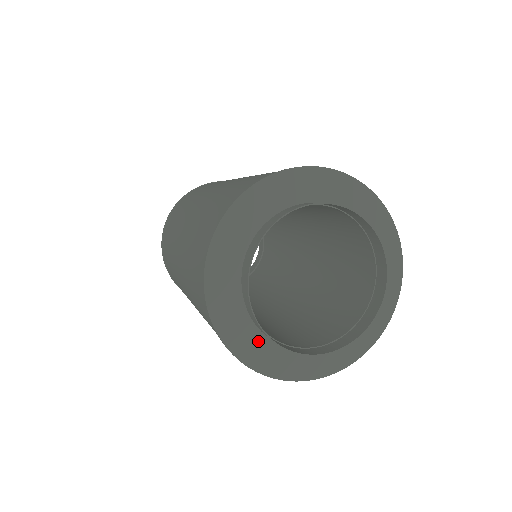
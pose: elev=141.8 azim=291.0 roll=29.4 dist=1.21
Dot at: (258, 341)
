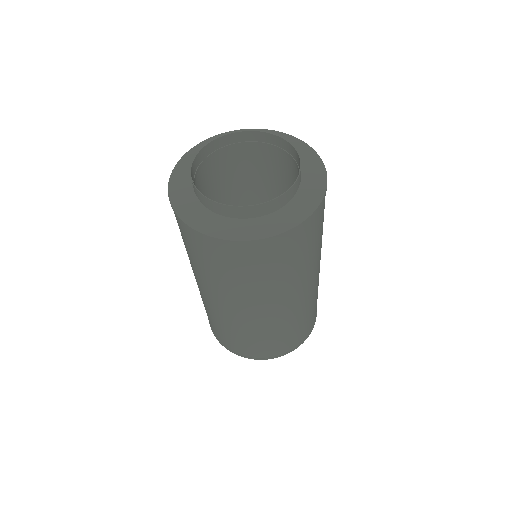
Dot at: (195, 207)
